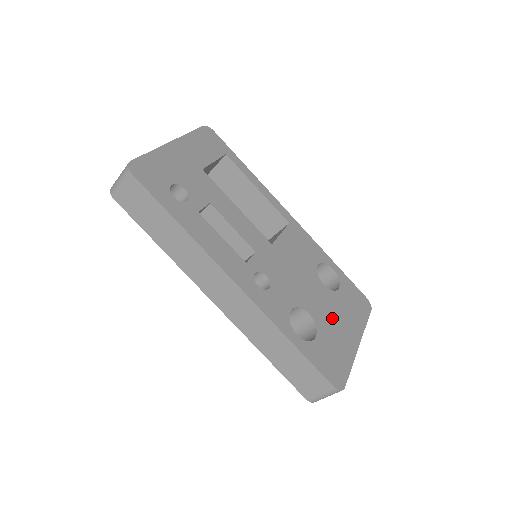
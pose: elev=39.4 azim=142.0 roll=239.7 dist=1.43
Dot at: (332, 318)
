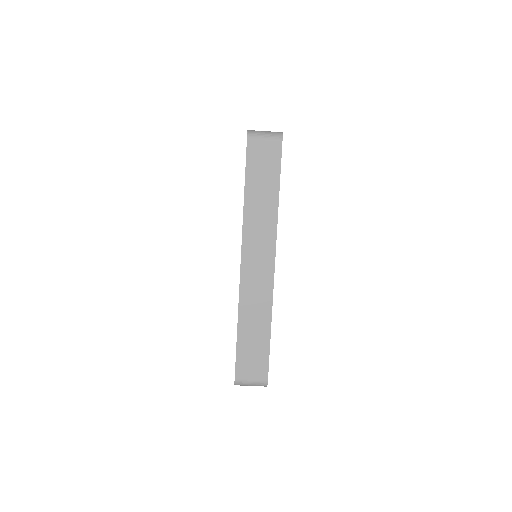
Dot at: occluded
